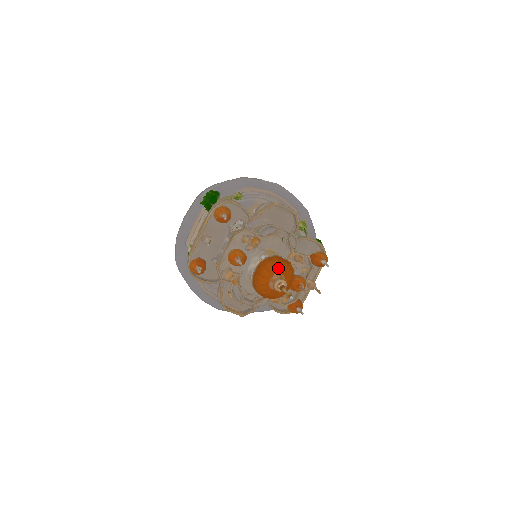
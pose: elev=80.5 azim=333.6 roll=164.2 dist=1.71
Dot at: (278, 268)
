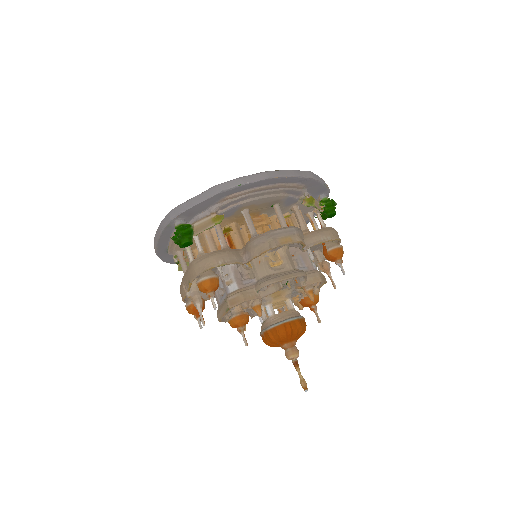
Dot at: (287, 339)
